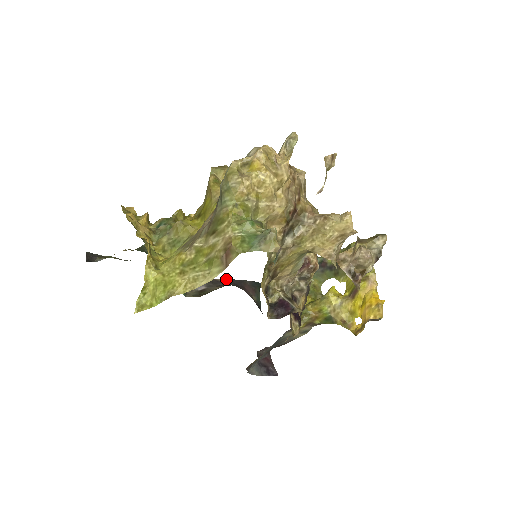
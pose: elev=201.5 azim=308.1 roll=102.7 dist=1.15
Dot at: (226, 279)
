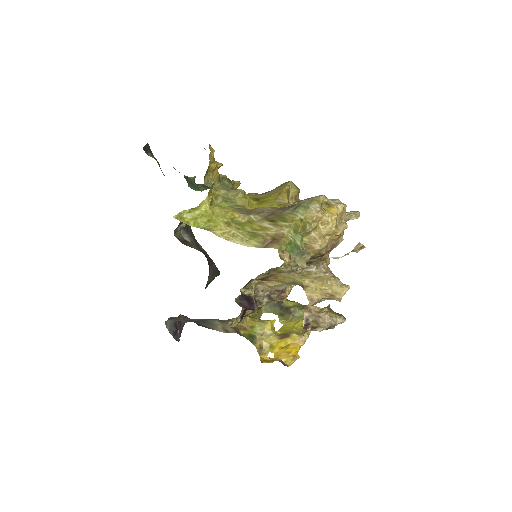
Dot at: occluded
